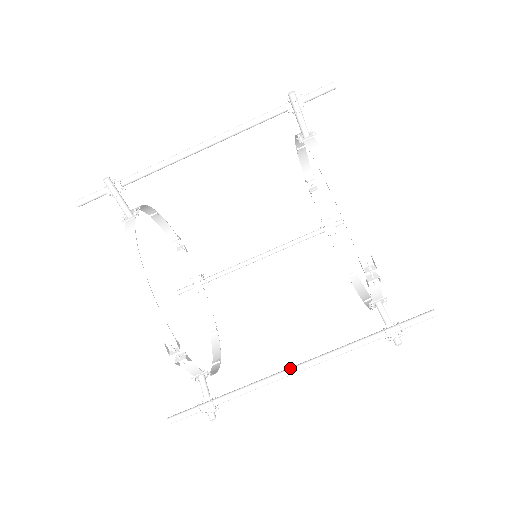
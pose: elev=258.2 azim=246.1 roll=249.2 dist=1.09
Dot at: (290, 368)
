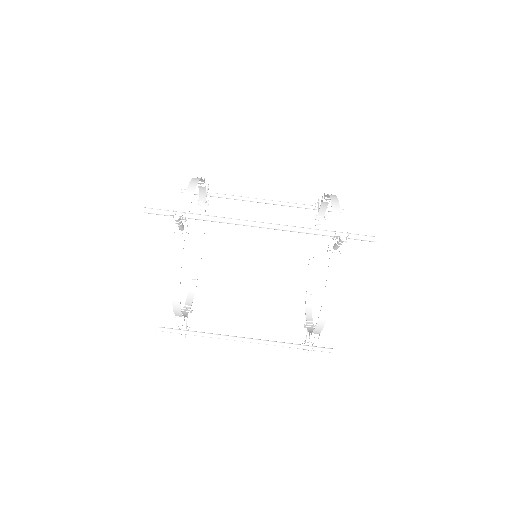
Dot at: (241, 339)
